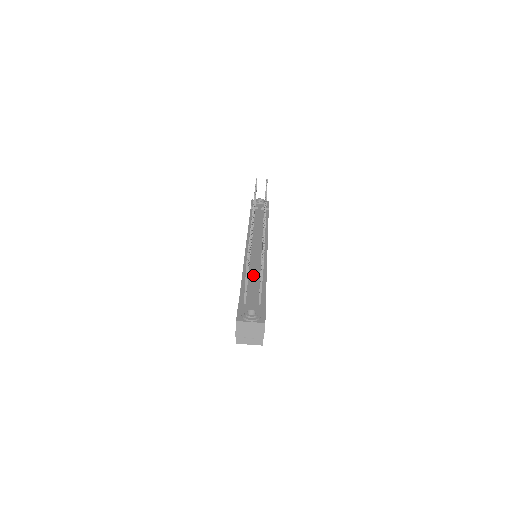
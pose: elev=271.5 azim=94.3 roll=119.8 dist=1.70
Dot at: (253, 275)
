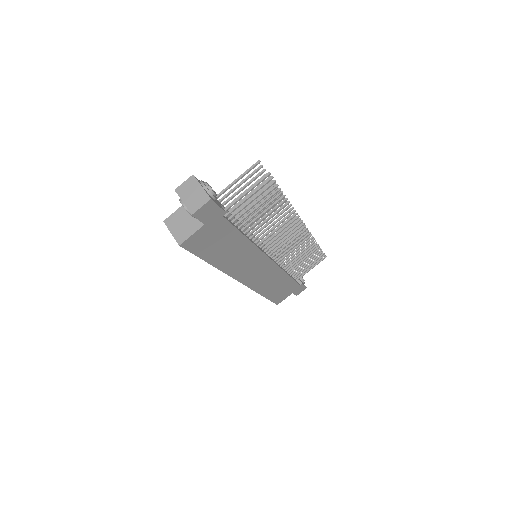
Dot at: occluded
